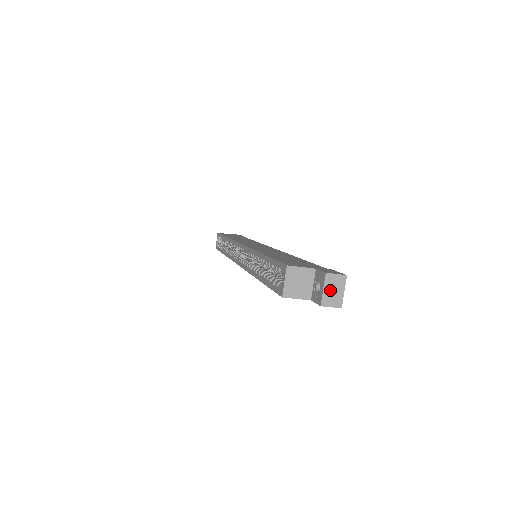
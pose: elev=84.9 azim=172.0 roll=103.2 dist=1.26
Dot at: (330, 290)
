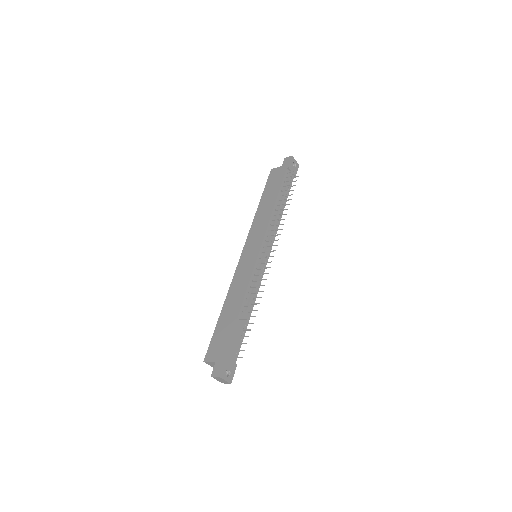
Dot at: (219, 380)
